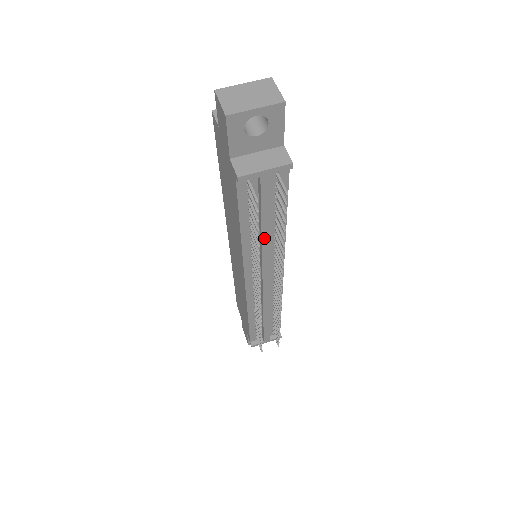
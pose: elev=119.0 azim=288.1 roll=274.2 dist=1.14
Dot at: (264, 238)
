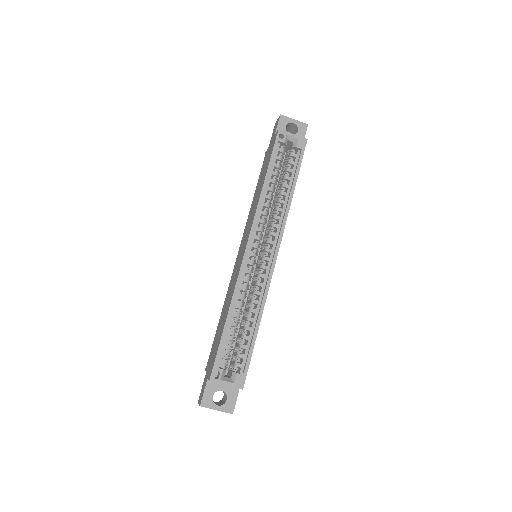
Dot at: occluded
